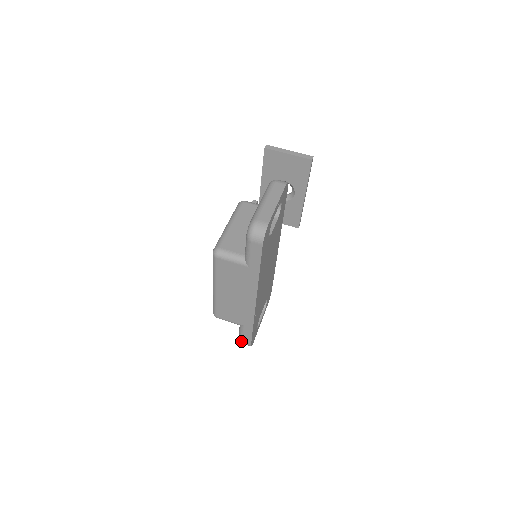
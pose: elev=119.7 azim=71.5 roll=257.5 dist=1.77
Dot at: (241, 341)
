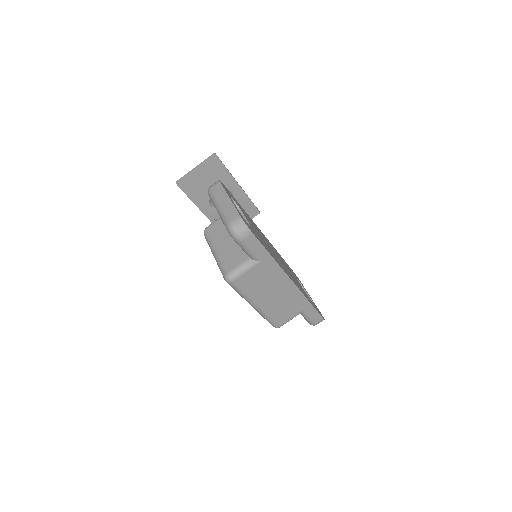
Dot at: (314, 324)
